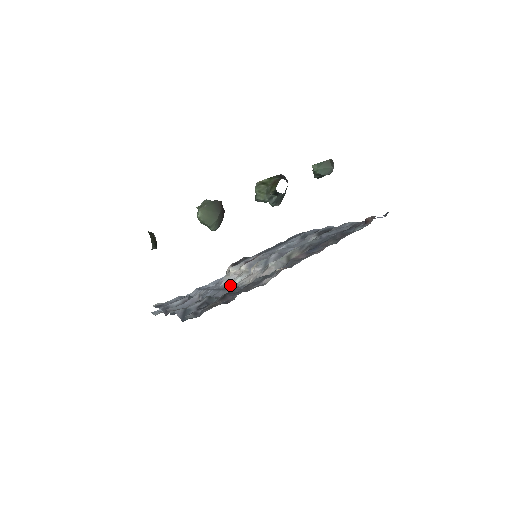
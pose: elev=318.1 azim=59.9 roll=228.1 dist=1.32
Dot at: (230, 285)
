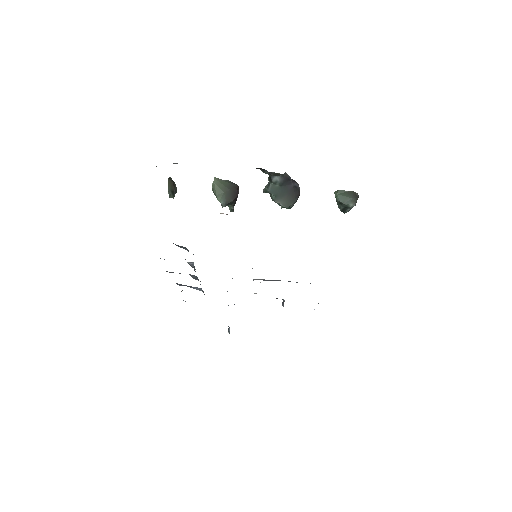
Dot at: occluded
